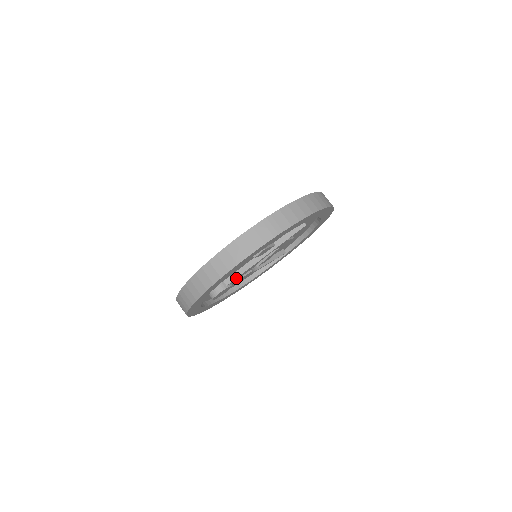
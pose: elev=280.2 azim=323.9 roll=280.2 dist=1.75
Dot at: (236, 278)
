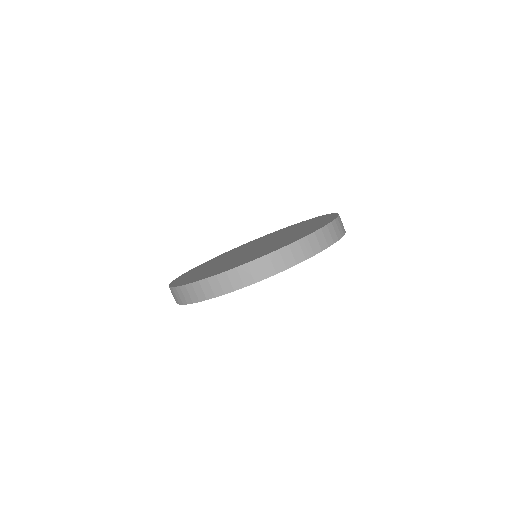
Dot at: occluded
